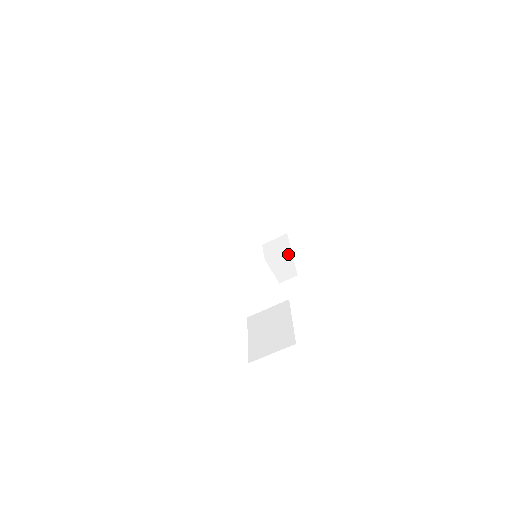
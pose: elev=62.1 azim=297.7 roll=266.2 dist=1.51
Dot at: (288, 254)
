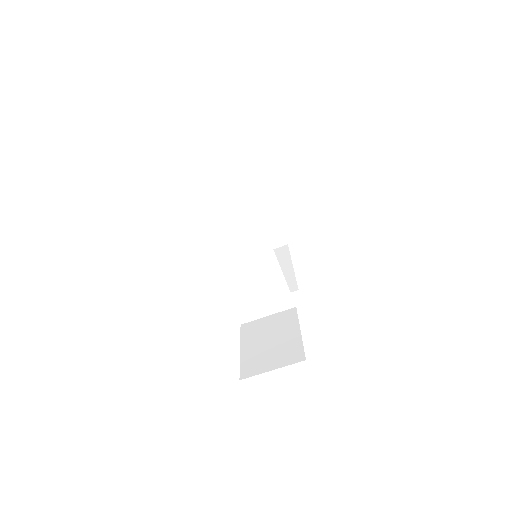
Dot at: (288, 266)
